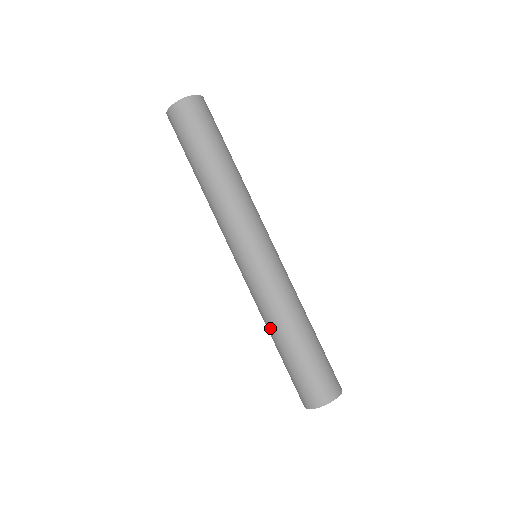
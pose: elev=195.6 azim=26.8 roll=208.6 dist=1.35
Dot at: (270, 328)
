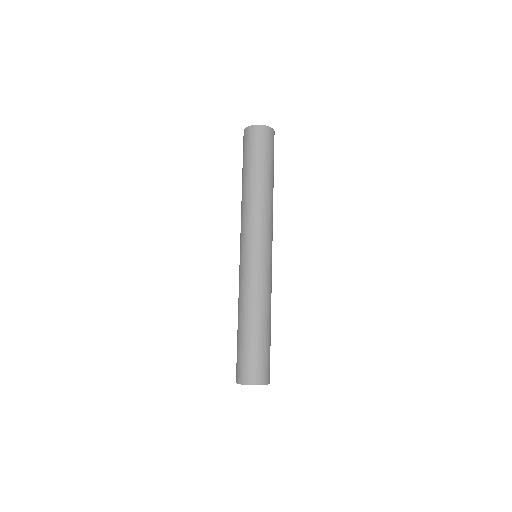
Dot at: occluded
